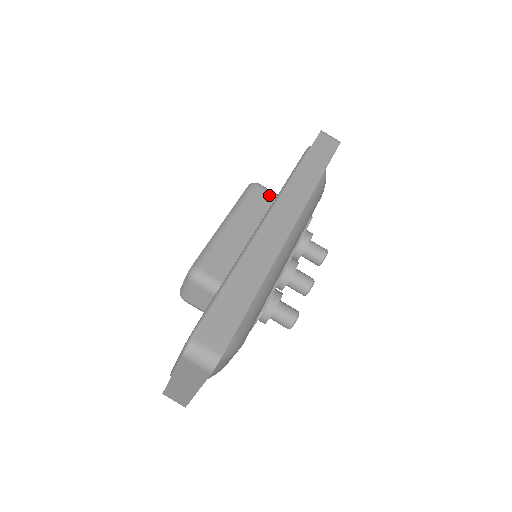
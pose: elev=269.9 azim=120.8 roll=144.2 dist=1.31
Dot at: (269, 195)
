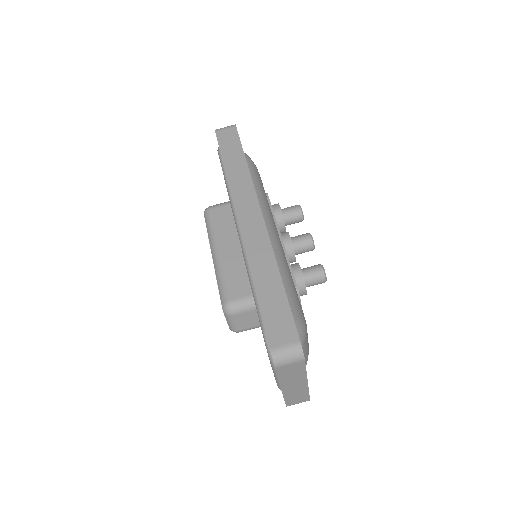
Dot at: (224, 207)
